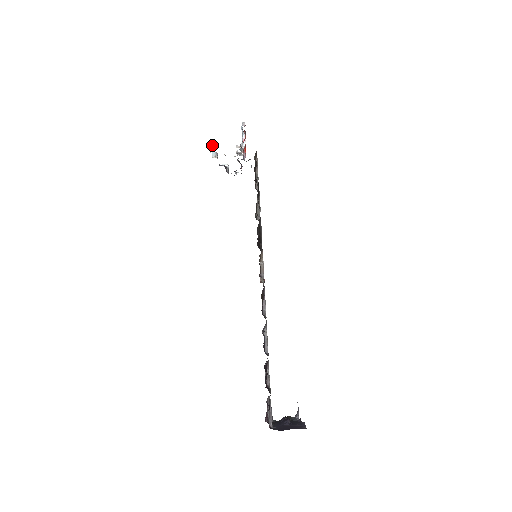
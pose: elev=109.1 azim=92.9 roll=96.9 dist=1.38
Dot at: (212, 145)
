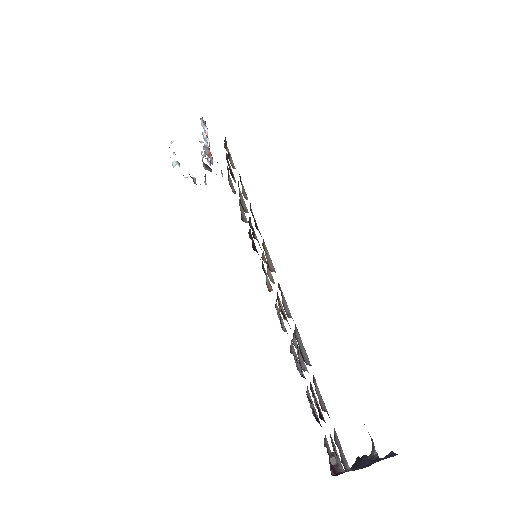
Dot at: (171, 142)
